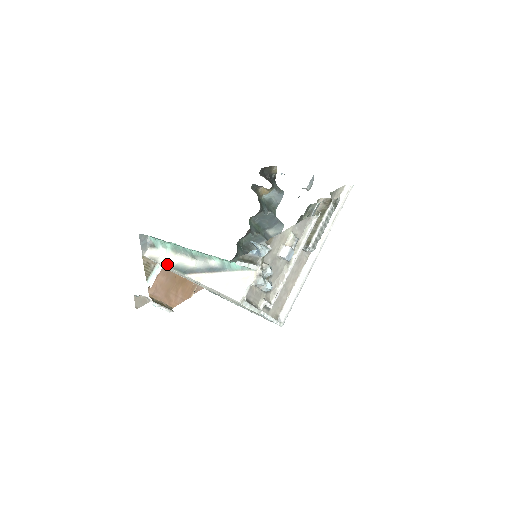
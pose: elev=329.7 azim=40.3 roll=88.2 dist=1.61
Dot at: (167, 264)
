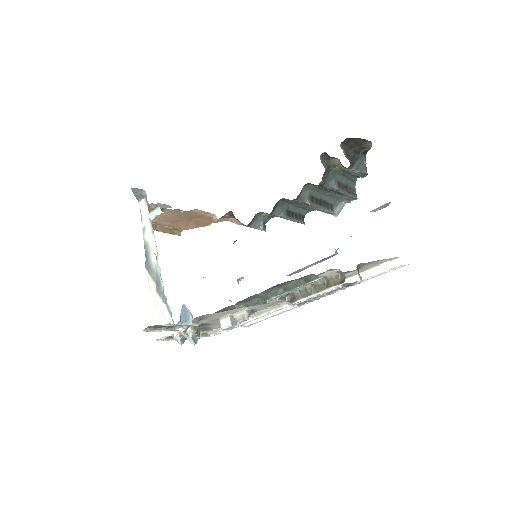
Dot at: (144, 235)
